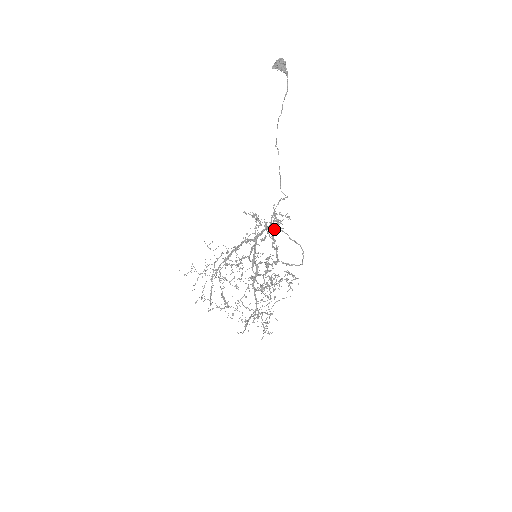
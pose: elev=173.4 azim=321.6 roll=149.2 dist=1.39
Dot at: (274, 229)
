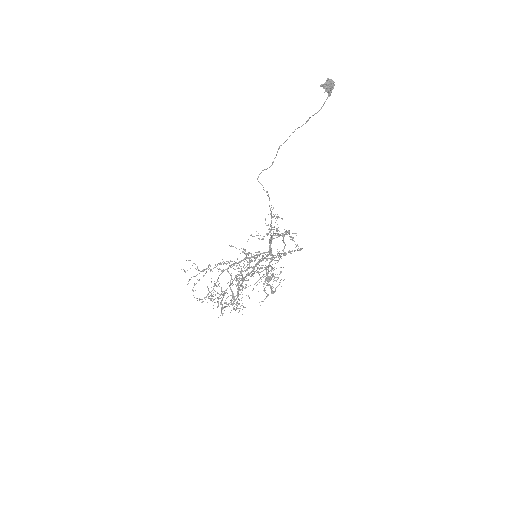
Dot at: occluded
